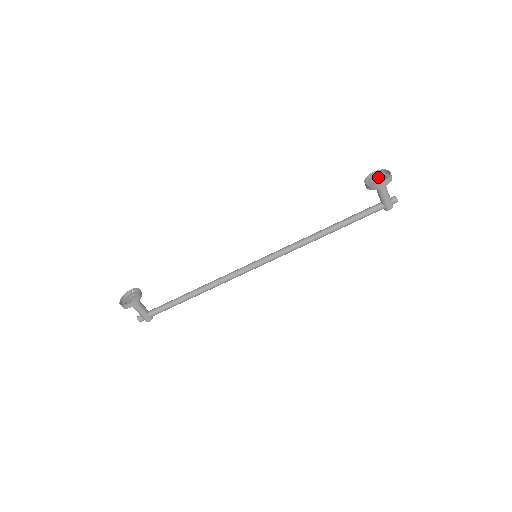
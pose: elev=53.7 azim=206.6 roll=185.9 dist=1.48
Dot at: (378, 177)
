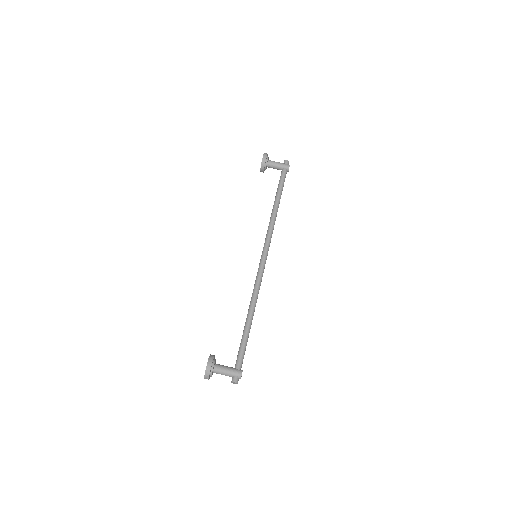
Dot at: occluded
